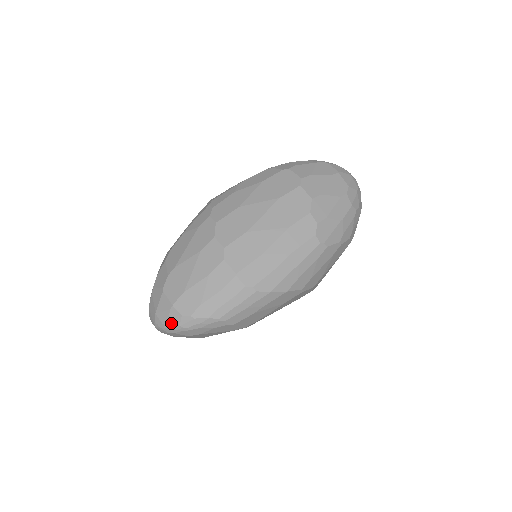
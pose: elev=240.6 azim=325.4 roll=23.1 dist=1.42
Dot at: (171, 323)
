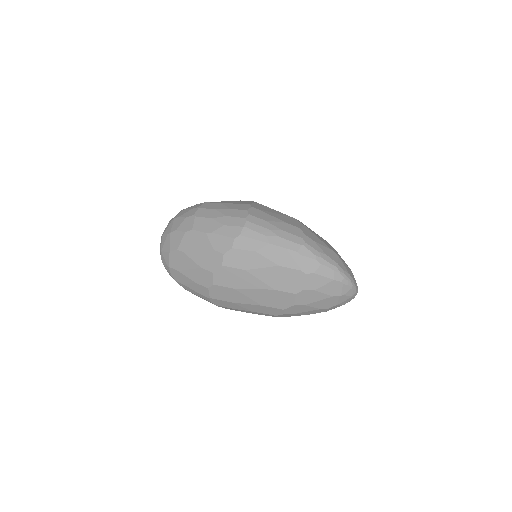
Dot at: (165, 267)
